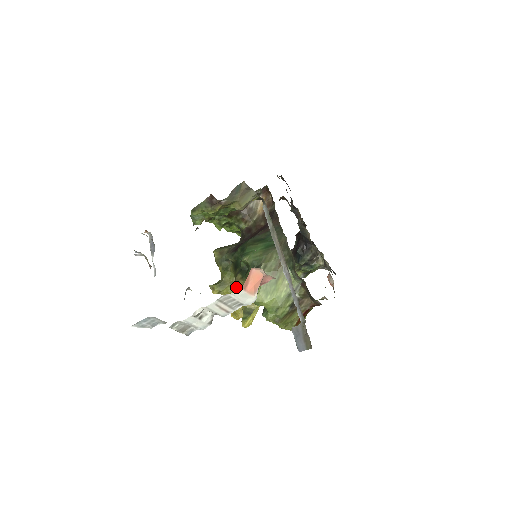
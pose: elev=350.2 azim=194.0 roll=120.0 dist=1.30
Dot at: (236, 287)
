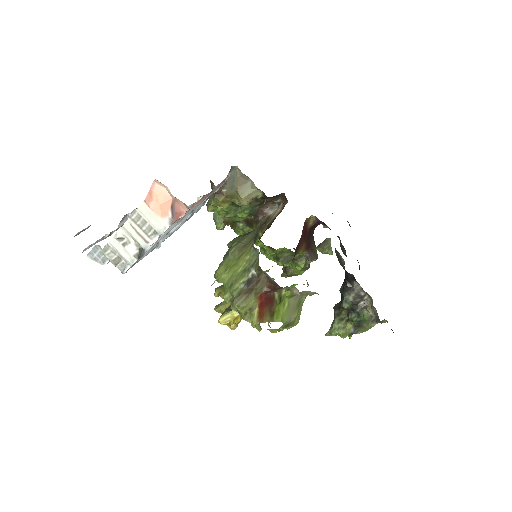
Dot at: occluded
